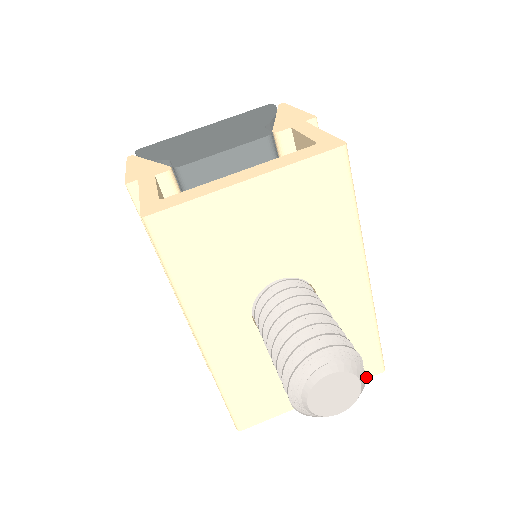
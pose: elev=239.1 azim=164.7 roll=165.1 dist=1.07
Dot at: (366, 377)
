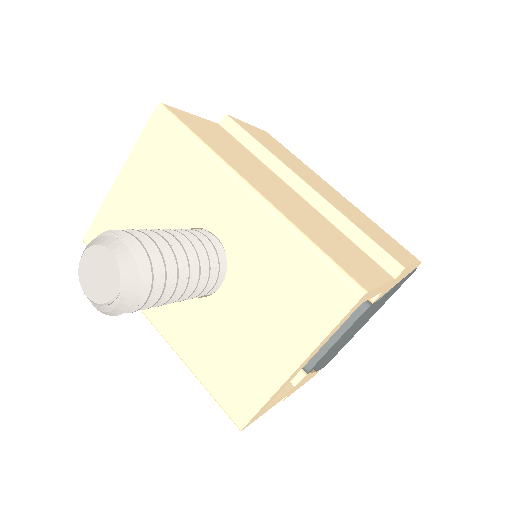
Dot at: (343, 313)
